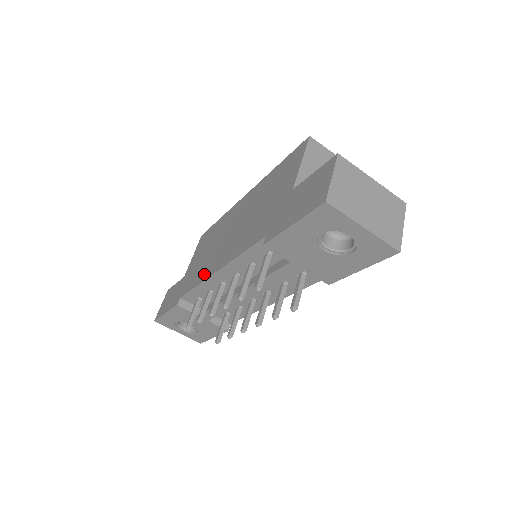
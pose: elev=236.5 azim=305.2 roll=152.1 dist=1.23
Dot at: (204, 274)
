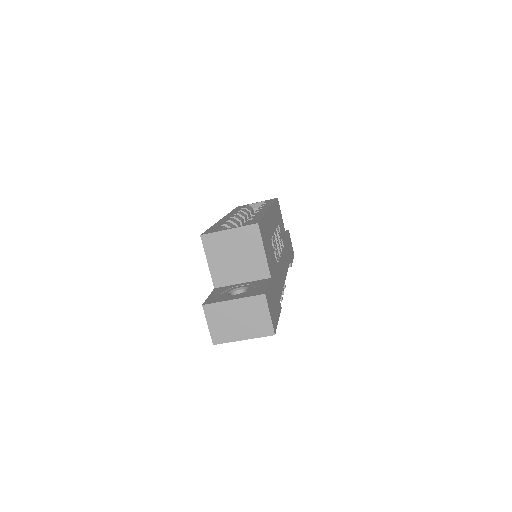
Dot at: occluded
